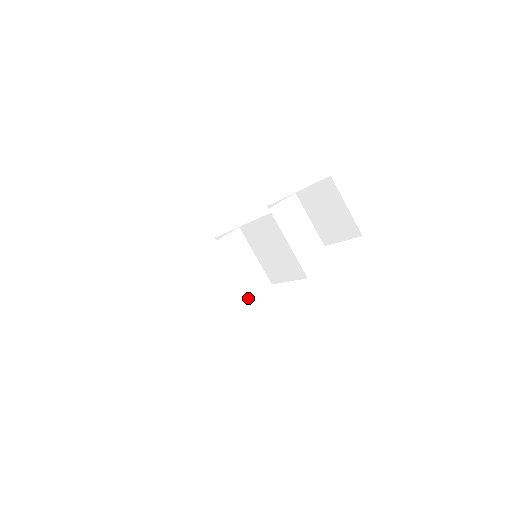
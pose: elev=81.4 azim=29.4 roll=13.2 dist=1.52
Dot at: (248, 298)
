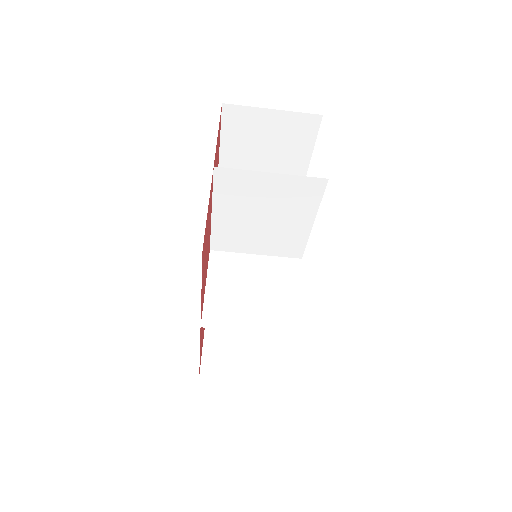
Dot at: occluded
